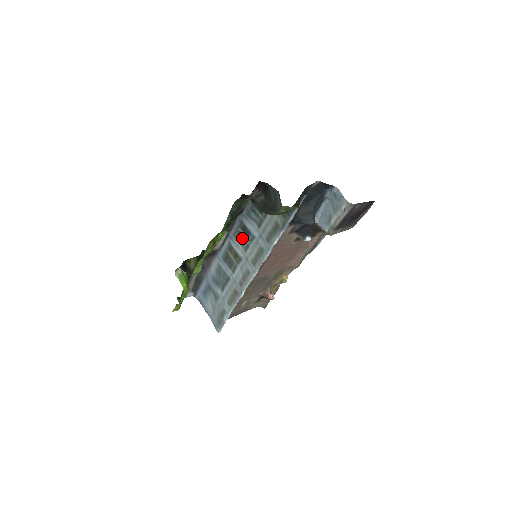
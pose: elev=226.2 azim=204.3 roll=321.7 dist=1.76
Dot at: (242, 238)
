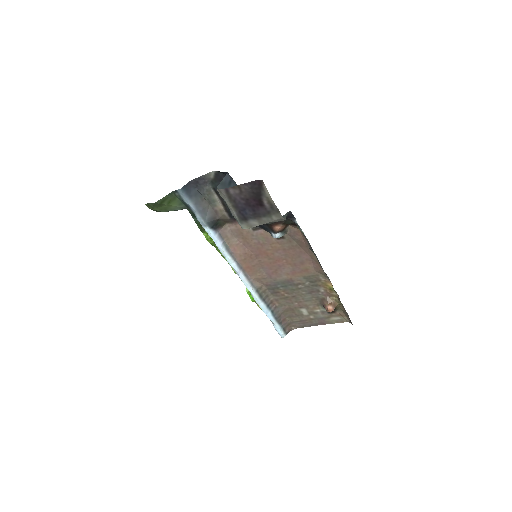
Dot at: occluded
